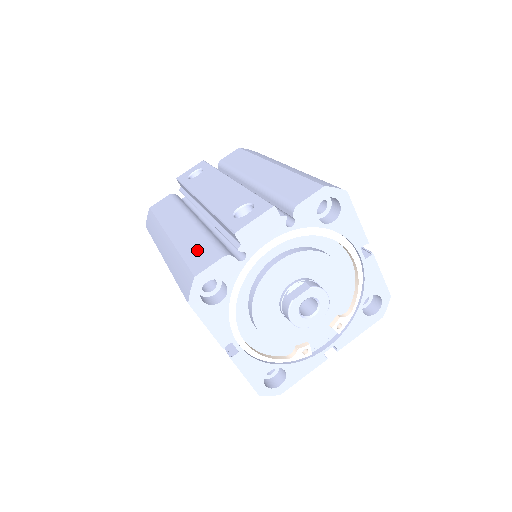
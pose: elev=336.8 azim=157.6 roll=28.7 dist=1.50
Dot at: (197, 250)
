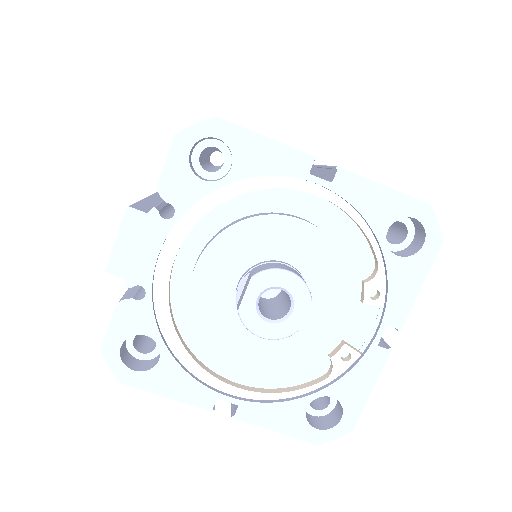
Dot at: occluded
